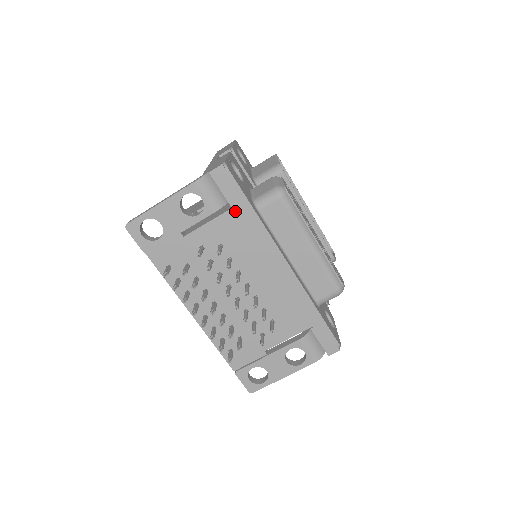
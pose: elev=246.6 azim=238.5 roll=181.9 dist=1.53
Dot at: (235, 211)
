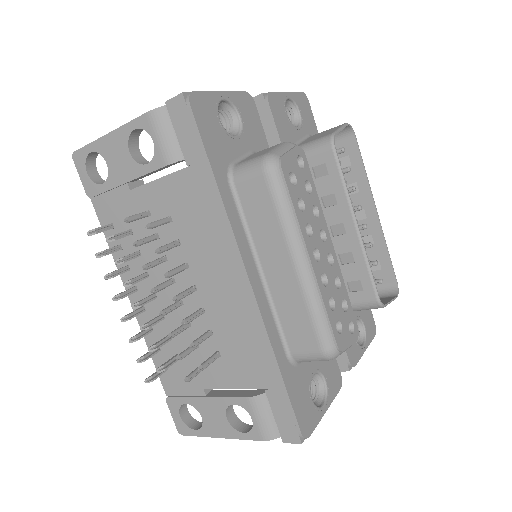
Dot at: (192, 172)
